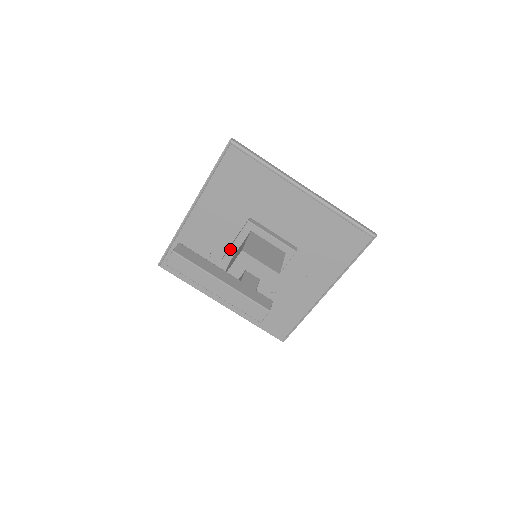
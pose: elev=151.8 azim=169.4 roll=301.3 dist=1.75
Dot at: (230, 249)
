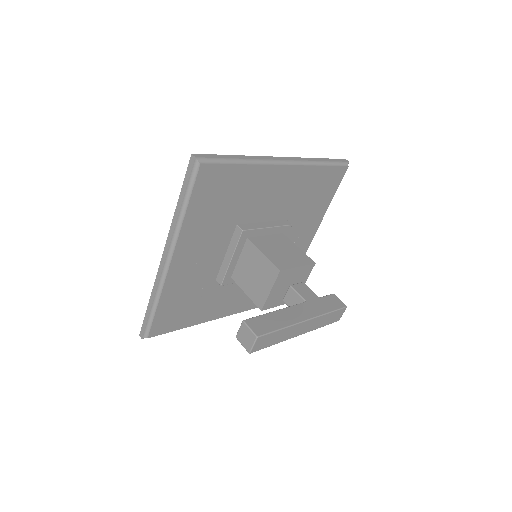
Dot at: (228, 269)
